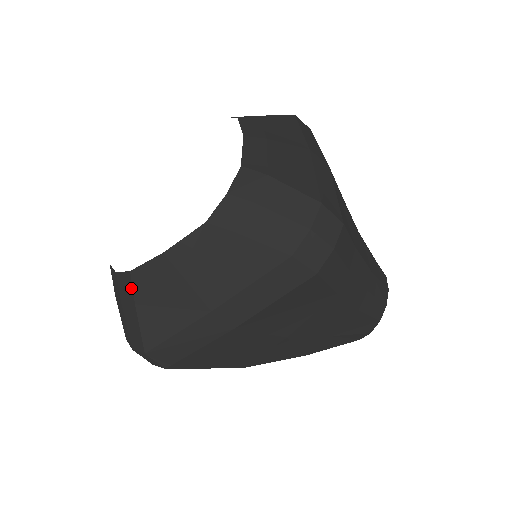
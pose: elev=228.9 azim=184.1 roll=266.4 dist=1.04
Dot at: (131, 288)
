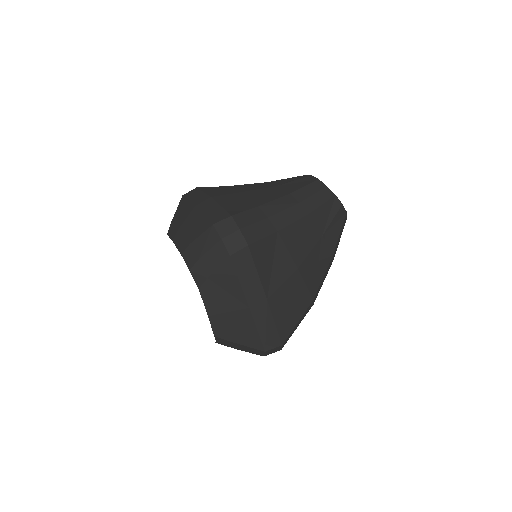
Dot at: (224, 340)
